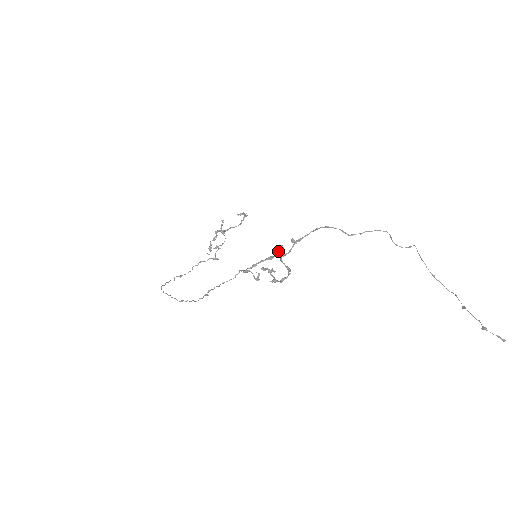
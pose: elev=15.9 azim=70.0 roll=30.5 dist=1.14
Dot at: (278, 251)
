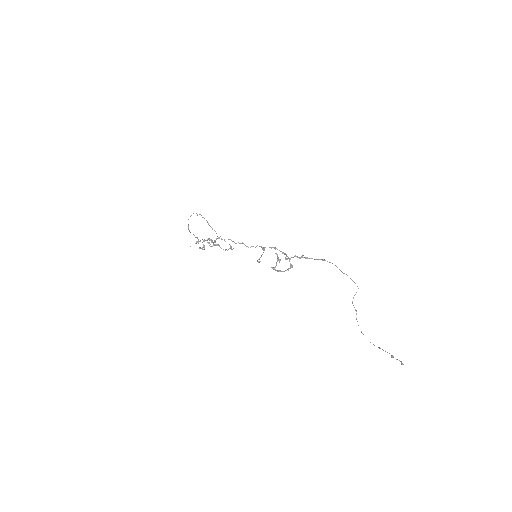
Dot at: (285, 257)
